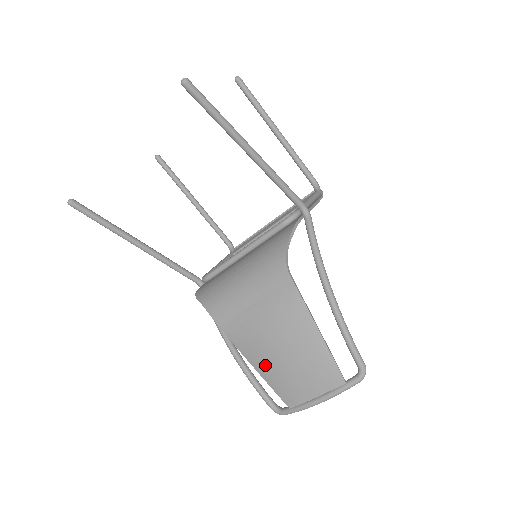
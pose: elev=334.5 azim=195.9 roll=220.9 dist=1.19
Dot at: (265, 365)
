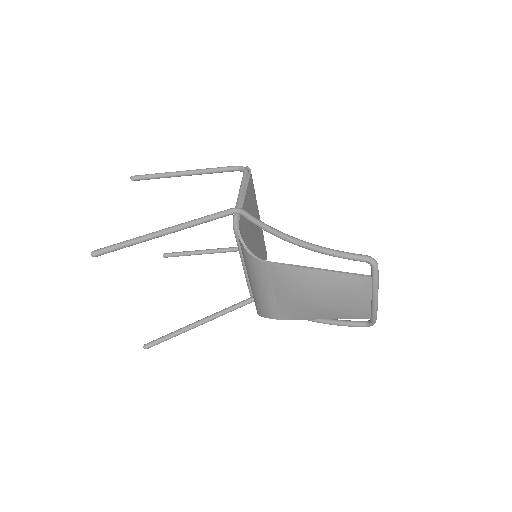
Dot at: (326, 313)
